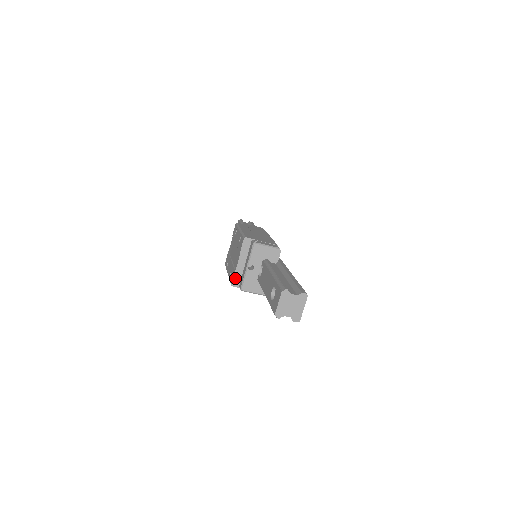
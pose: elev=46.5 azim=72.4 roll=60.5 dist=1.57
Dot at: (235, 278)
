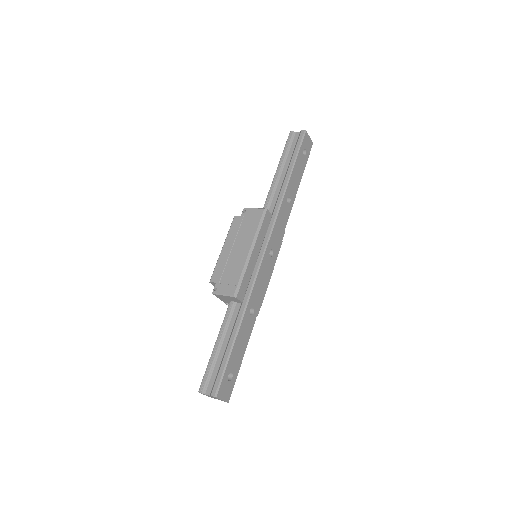
Dot at: occluded
